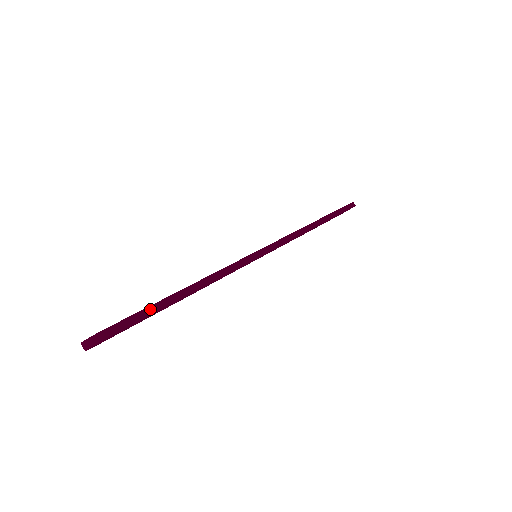
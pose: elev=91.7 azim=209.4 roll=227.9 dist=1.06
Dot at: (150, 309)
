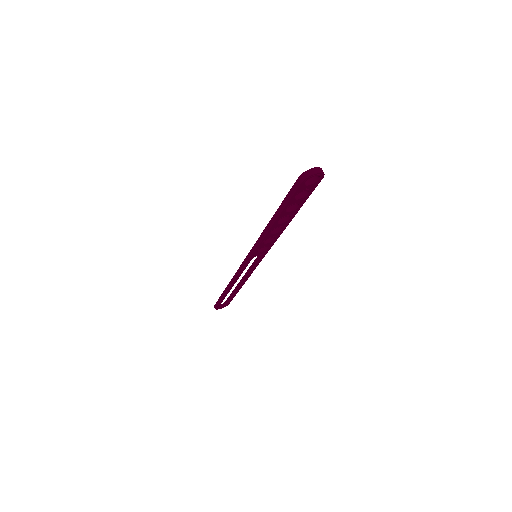
Dot at: occluded
